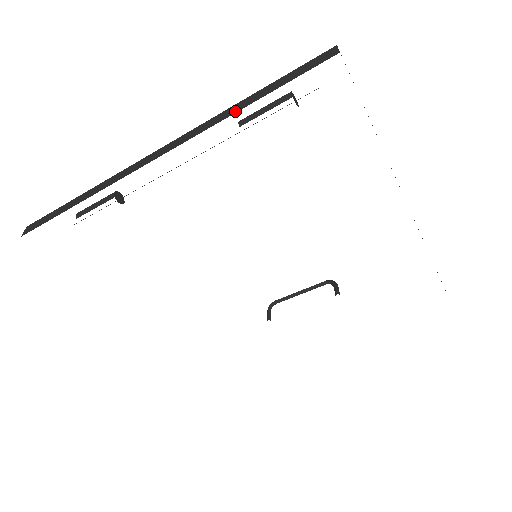
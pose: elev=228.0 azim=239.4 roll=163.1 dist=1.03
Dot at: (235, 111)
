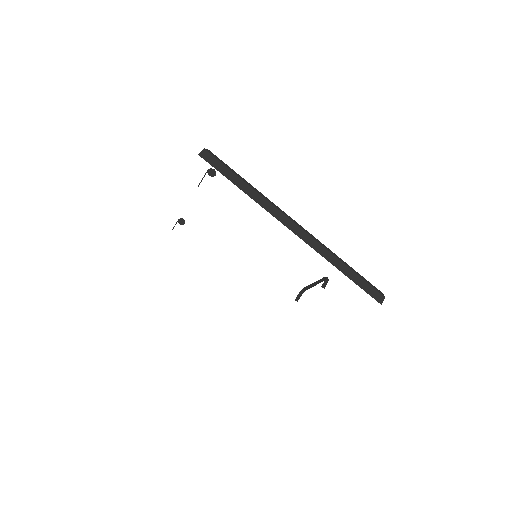
Dot at: occluded
